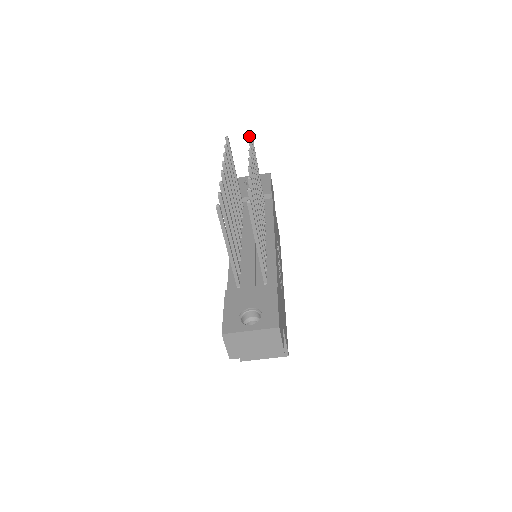
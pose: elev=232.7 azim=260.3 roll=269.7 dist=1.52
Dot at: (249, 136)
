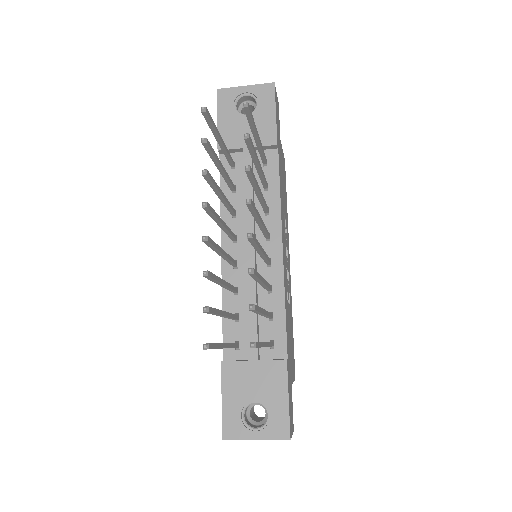
Dot at: occluded
